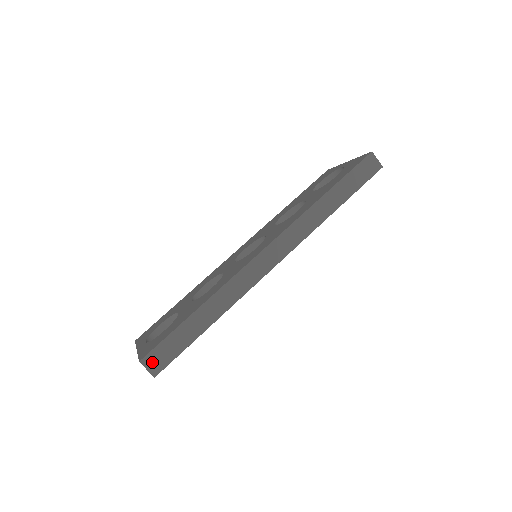
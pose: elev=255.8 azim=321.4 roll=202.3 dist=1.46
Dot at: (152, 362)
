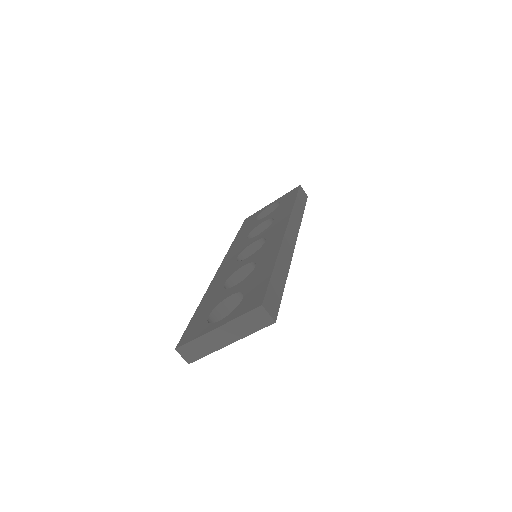
Dot at: (269, 307)
